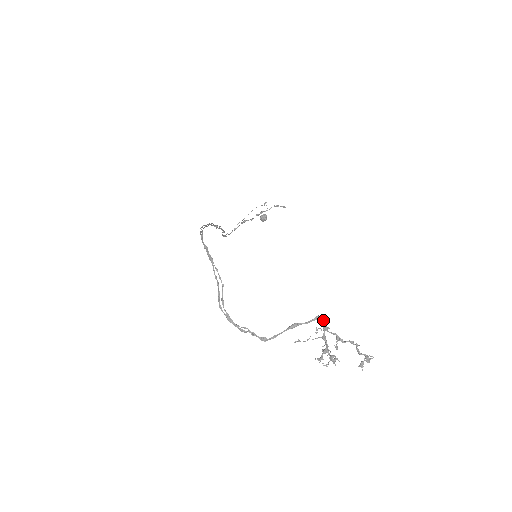
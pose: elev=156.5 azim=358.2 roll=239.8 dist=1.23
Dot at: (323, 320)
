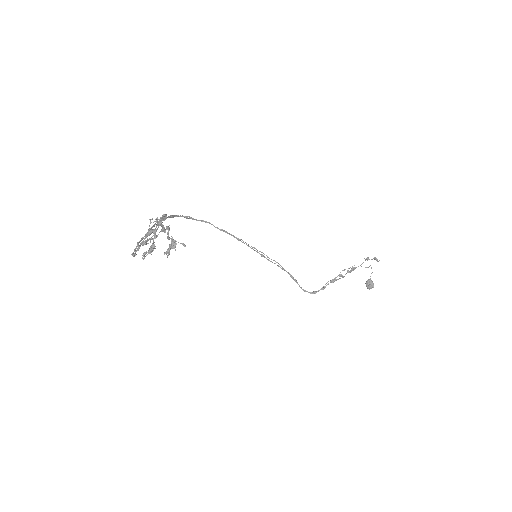
Dot at: (162, 216)
